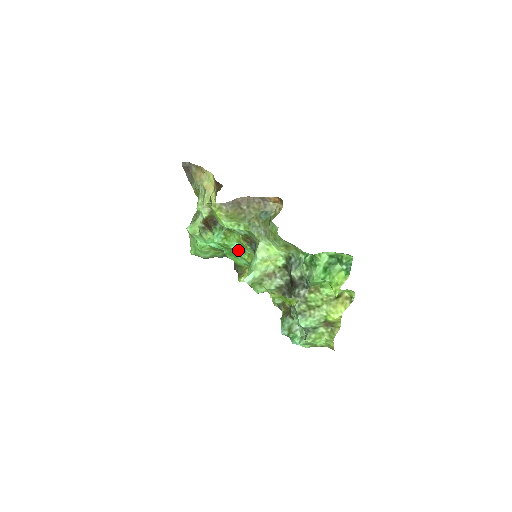
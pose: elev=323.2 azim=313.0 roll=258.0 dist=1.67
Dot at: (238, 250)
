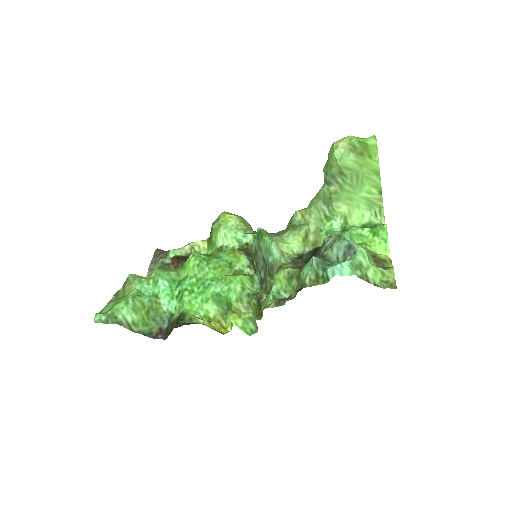
Dot at: (223, 265)
